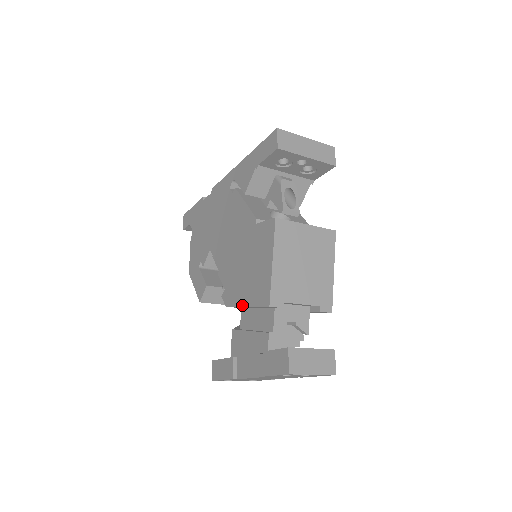
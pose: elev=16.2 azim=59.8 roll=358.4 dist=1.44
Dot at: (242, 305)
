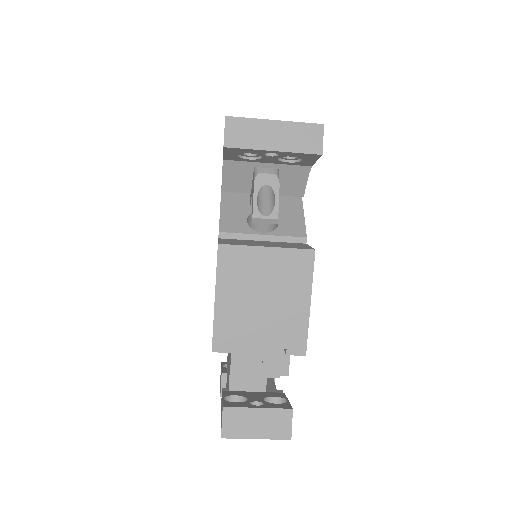
Dot at: occluded
